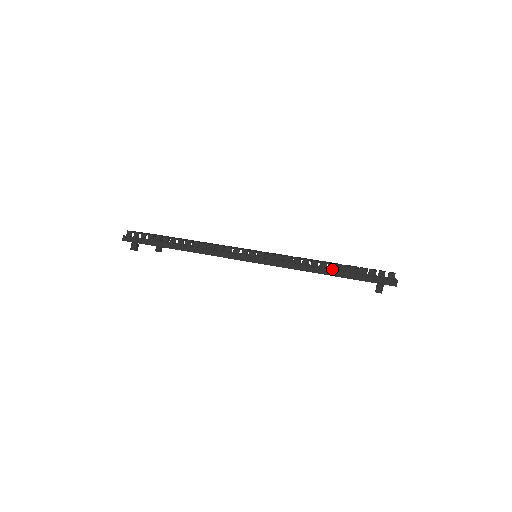
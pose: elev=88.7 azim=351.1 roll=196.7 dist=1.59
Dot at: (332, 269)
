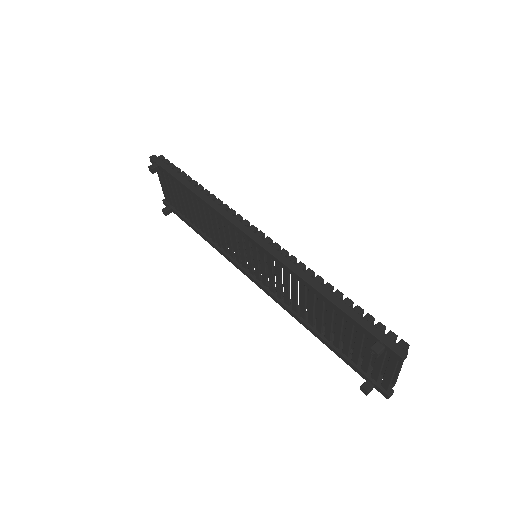
Dot at: (334, 295)
